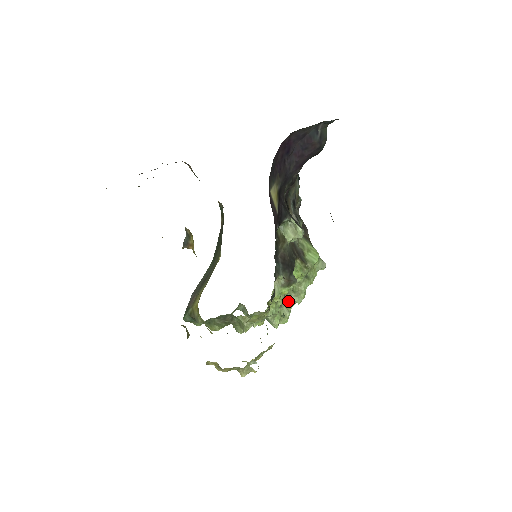
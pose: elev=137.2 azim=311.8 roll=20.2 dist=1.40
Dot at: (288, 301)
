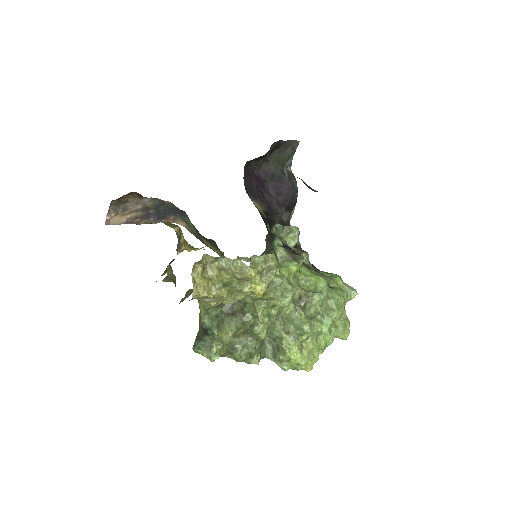
Dot at: (313, 302)
